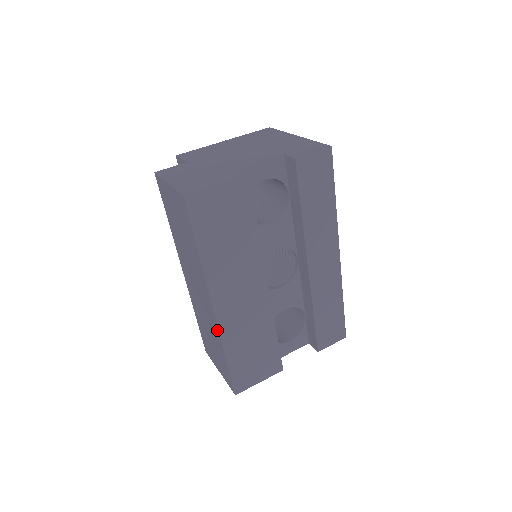
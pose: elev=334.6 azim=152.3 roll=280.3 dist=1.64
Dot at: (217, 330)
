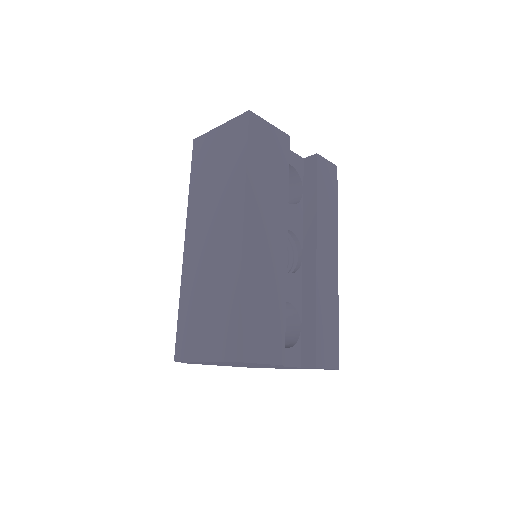
Dot at: (238, 257)
